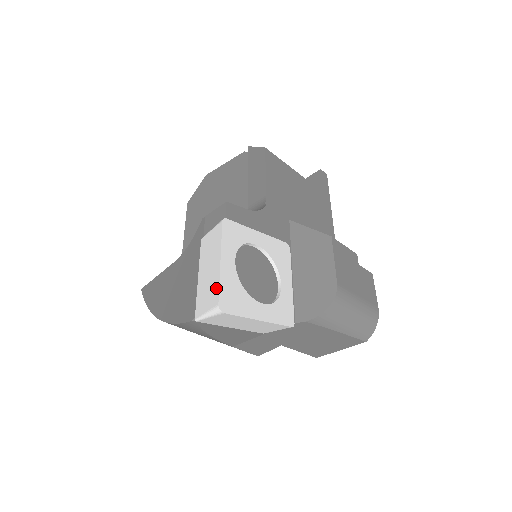
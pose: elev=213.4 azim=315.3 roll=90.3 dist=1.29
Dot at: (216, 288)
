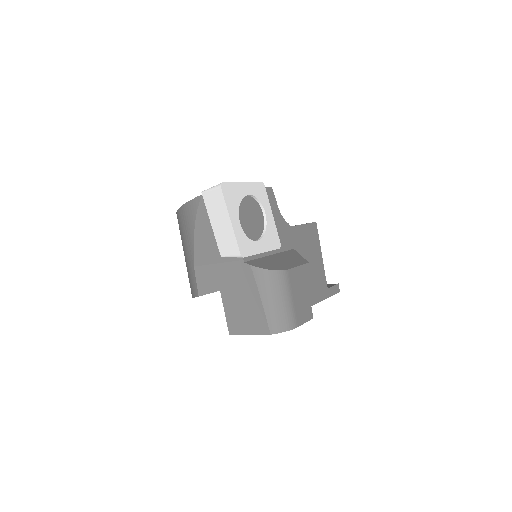
Dot at: (229, 183)
